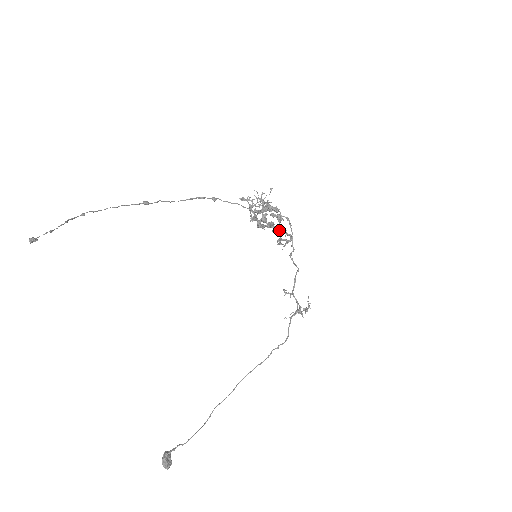
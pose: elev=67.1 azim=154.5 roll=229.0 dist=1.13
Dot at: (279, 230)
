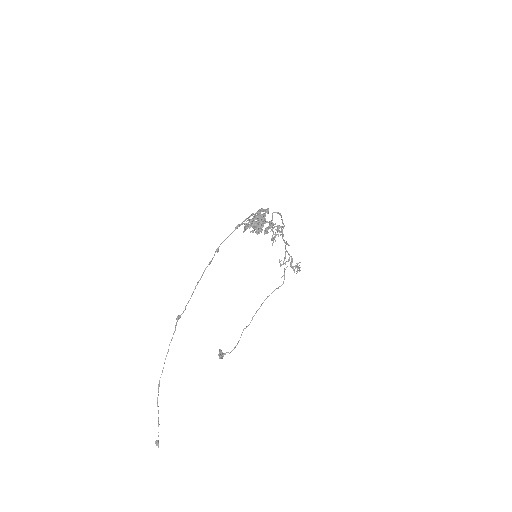
Dot at: occluded
